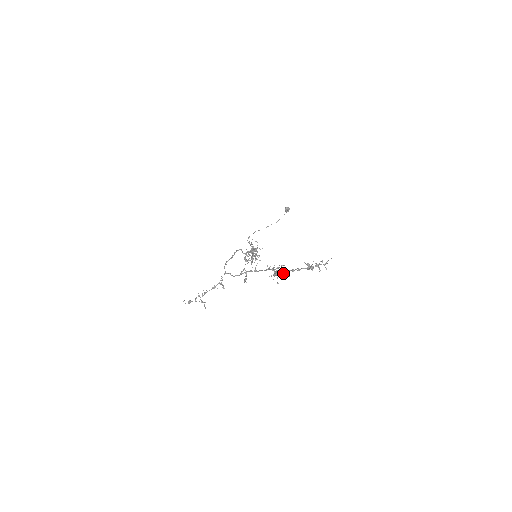
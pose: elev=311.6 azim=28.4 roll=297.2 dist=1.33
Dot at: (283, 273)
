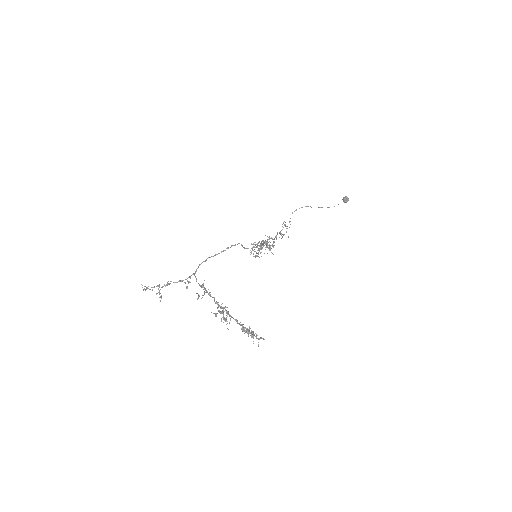
Dot at: (225, 318)
